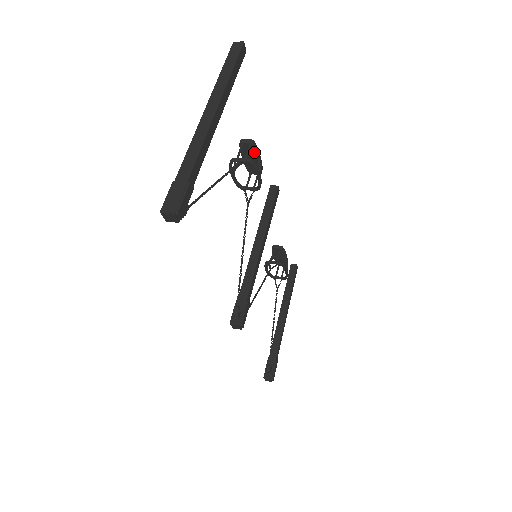
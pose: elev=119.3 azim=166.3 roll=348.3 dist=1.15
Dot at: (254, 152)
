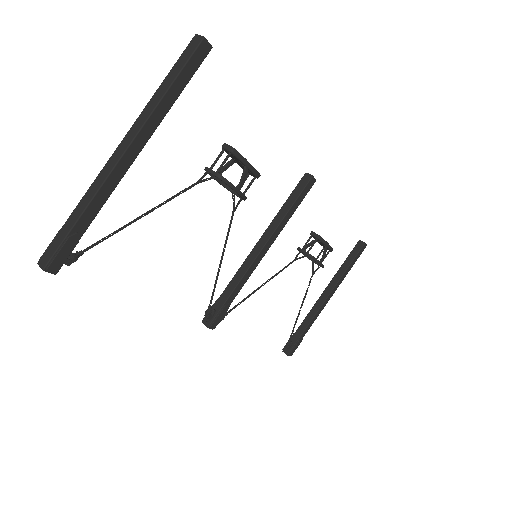
Dot at: (238, 160)
